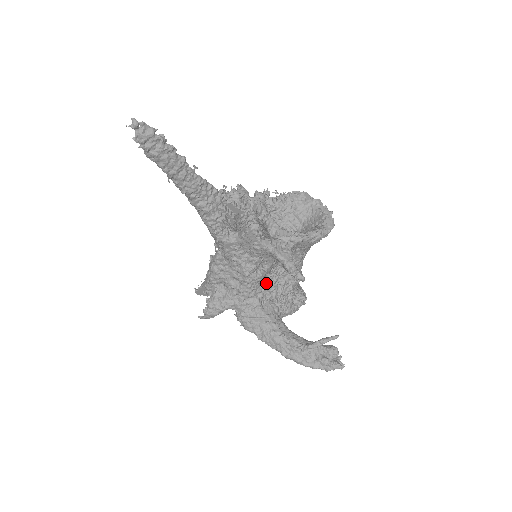
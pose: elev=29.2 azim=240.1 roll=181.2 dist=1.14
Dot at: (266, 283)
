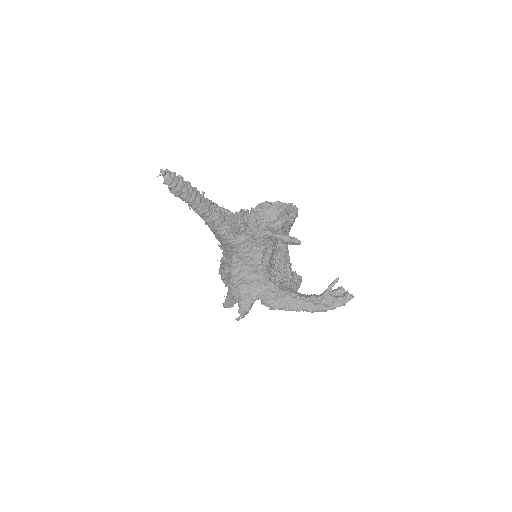
Dot at: (272, 270)
